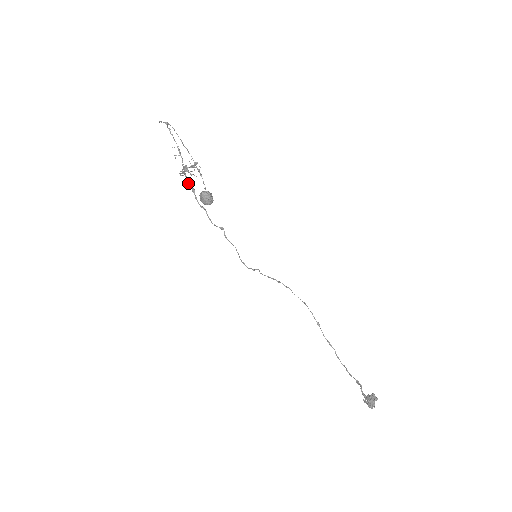
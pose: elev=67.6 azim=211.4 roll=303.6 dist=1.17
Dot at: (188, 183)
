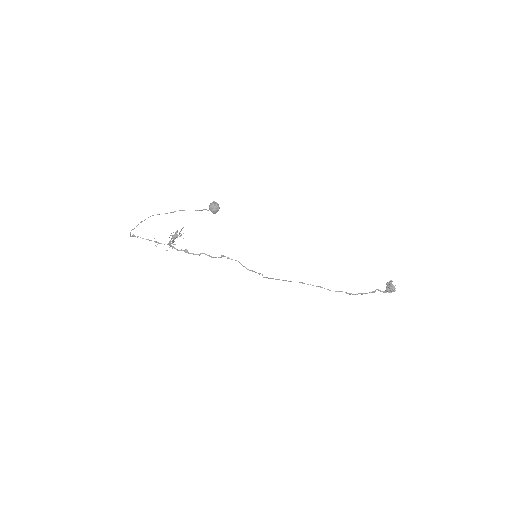
Dot at: occluded
